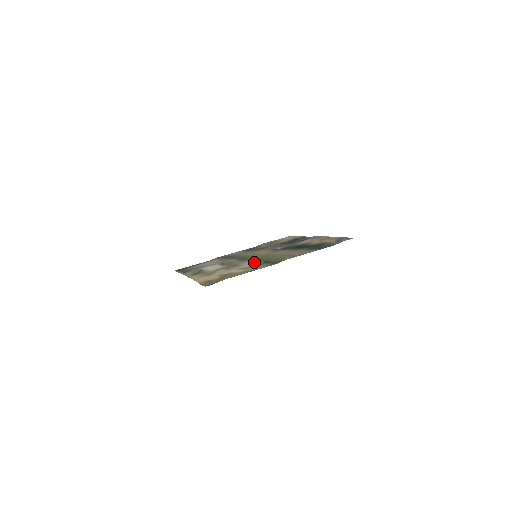
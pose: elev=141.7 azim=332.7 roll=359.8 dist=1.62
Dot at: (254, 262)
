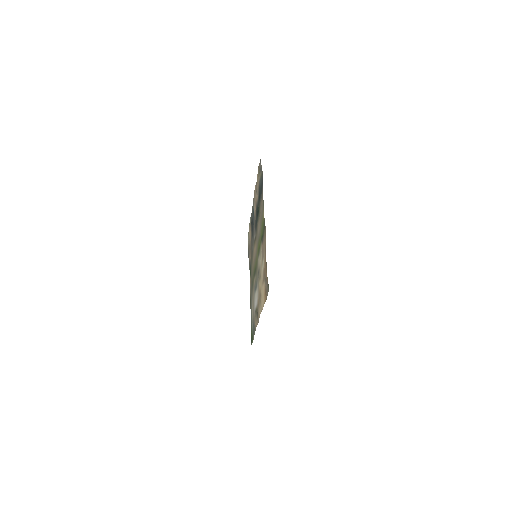
Dot at: (260, 253)
